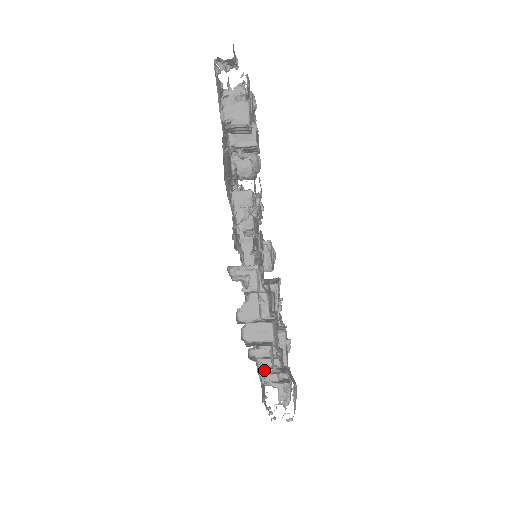
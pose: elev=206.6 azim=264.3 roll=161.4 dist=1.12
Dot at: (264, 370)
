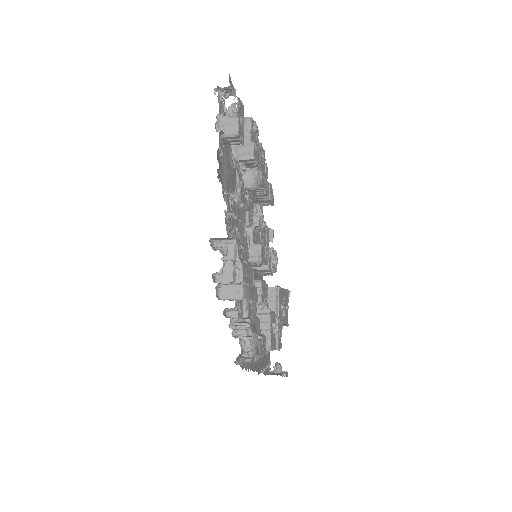
Dot at: (236, 327)
